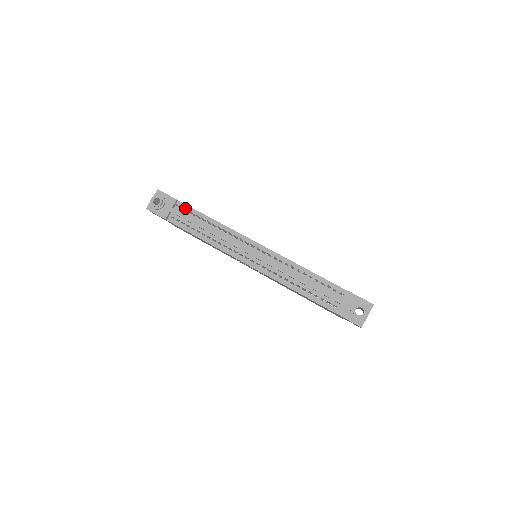
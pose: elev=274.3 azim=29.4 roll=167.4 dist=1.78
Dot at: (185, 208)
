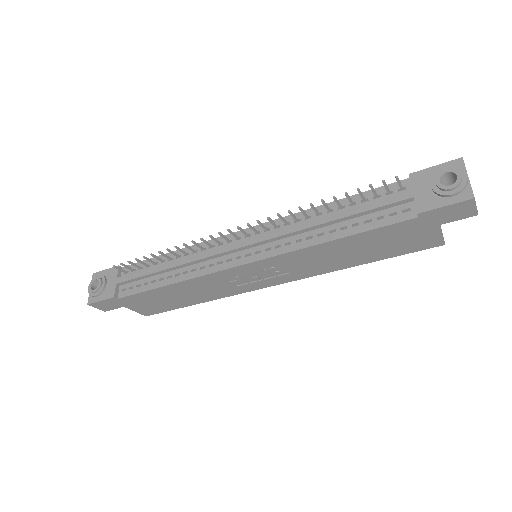
Dot at: (133, 268)
